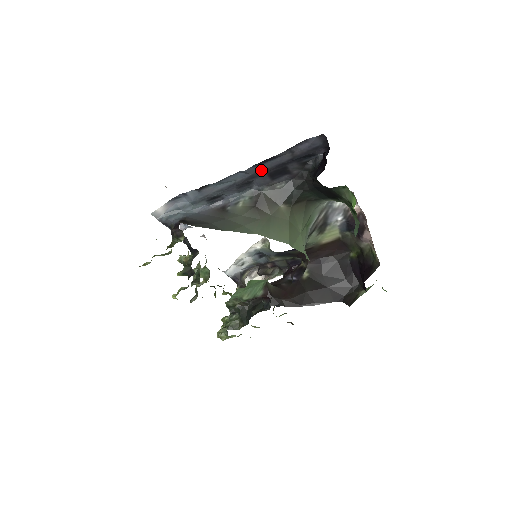
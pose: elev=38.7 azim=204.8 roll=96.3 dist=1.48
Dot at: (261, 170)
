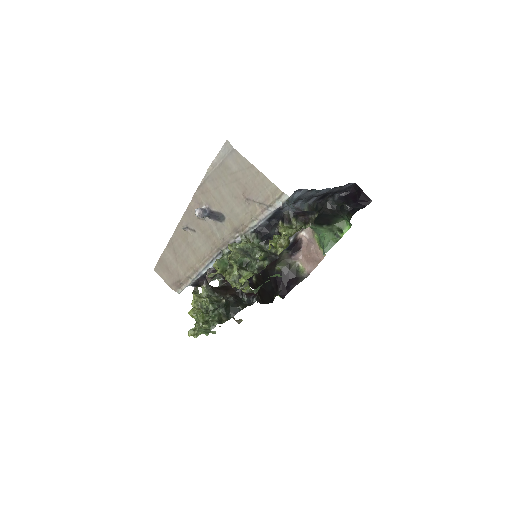
Dot at: occluded
